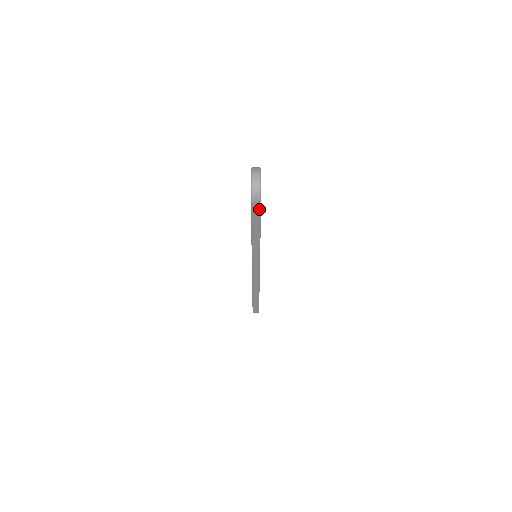
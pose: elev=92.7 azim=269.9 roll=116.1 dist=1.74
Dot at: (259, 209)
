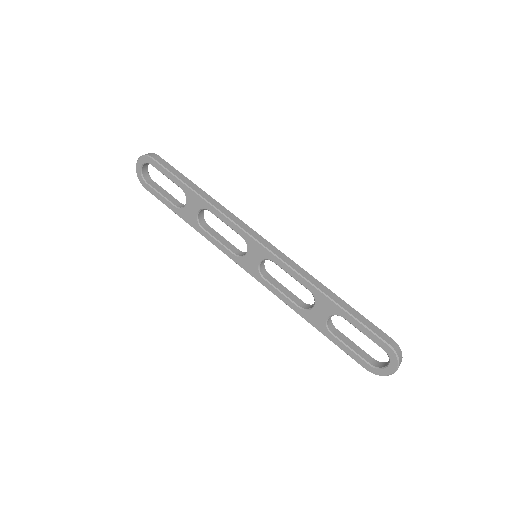
Dot at: (164, 161)
